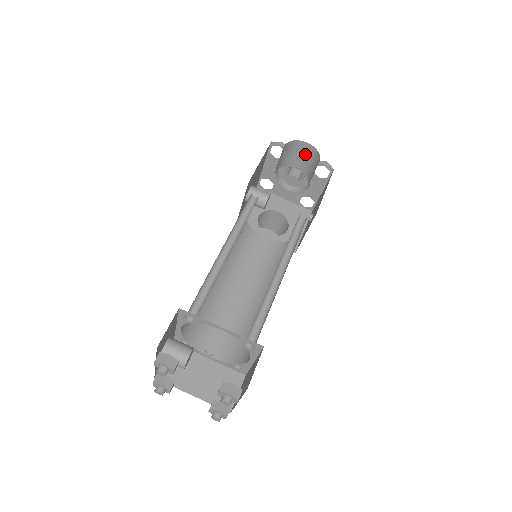
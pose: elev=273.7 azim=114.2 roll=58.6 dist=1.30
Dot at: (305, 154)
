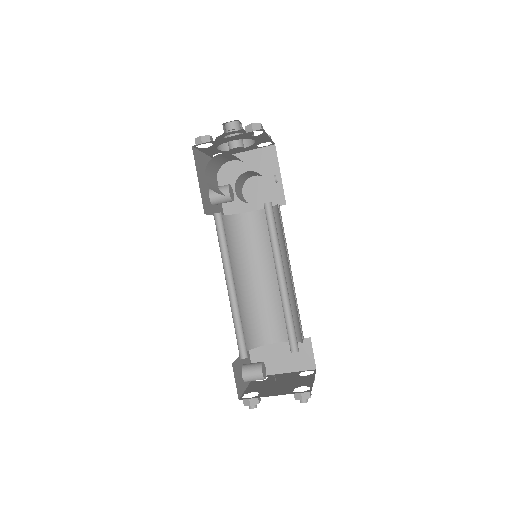
Dot at: (227, 156)
